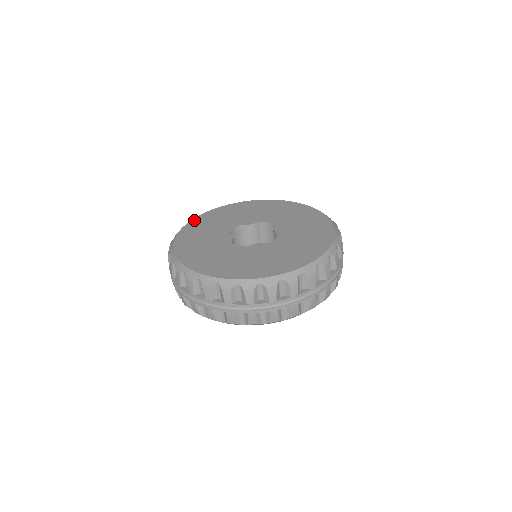
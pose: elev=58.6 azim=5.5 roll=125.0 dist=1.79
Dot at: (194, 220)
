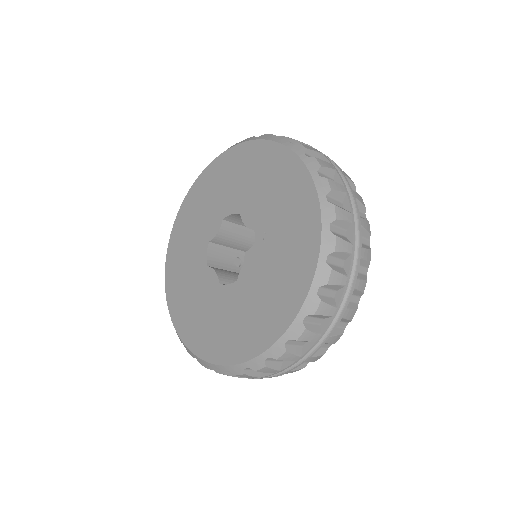
Dot at: (167, 267)
